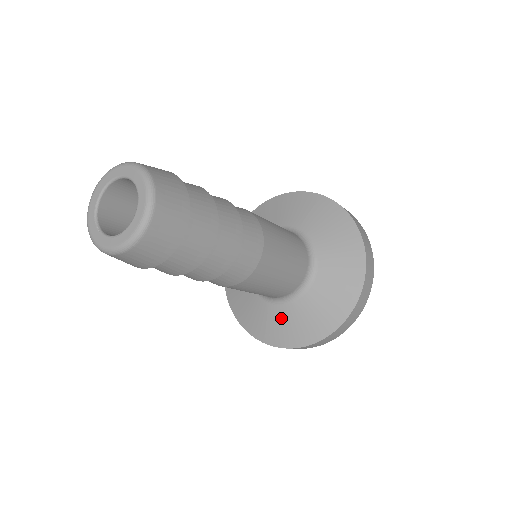
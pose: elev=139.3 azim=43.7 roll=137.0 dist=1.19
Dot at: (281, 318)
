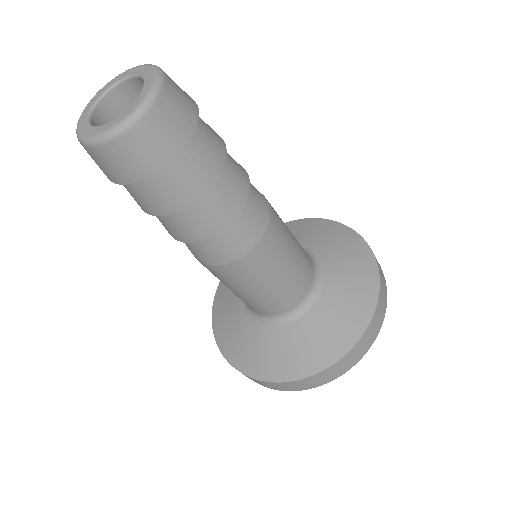
Dot at: (243, 330)
